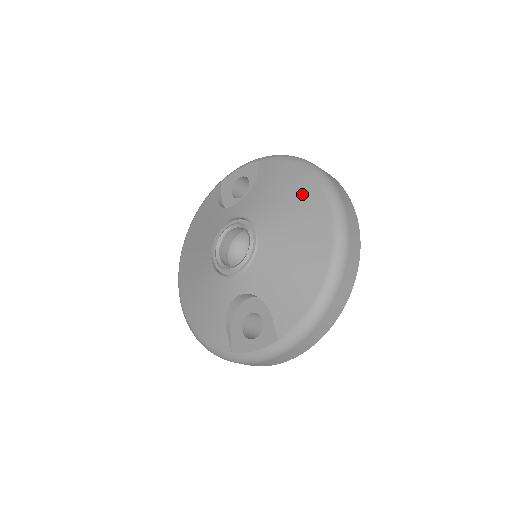
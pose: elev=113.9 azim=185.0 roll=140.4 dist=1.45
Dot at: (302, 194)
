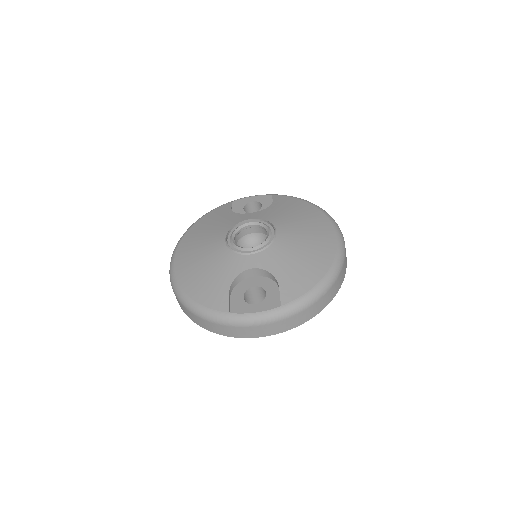
Dot at: (313, 218)
